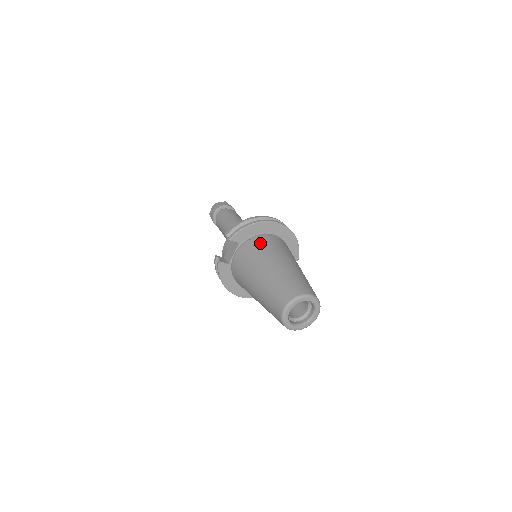
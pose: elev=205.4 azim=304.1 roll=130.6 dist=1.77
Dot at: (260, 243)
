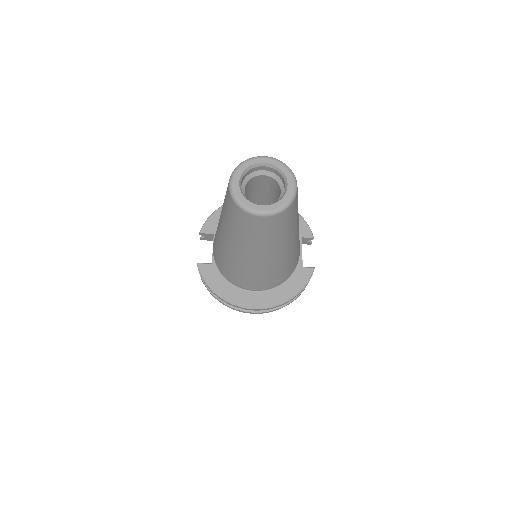
Dot at: occluded
